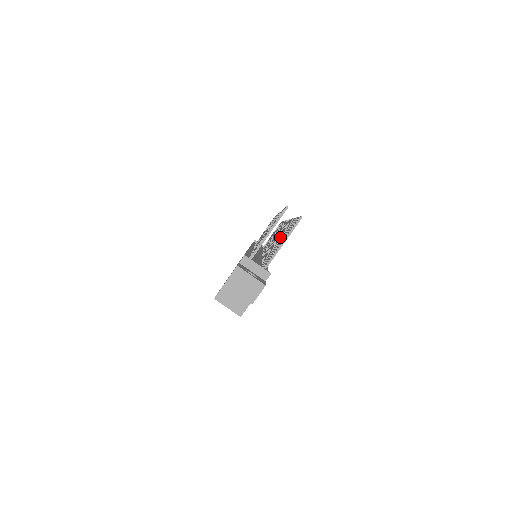
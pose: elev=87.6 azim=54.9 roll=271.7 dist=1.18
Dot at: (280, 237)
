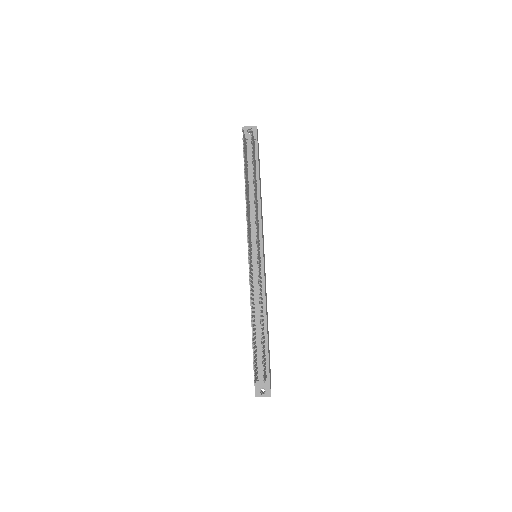
Dot at: occluded
